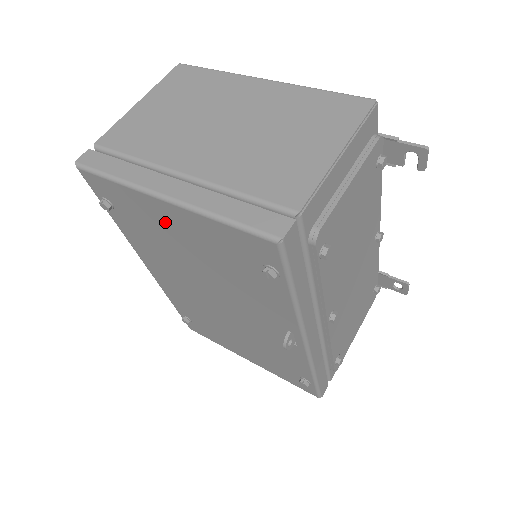
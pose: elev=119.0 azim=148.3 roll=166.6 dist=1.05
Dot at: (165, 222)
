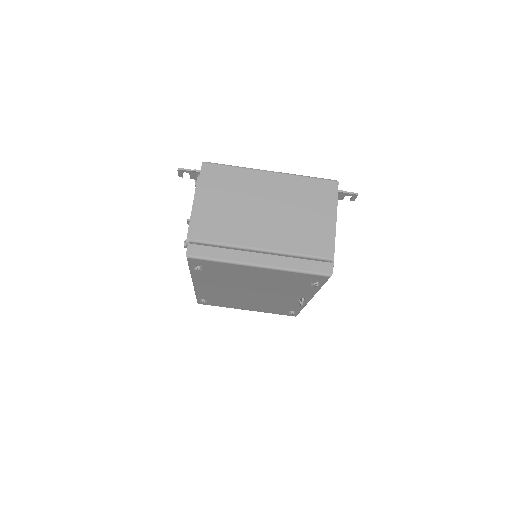
Dot at: (248, 272)
